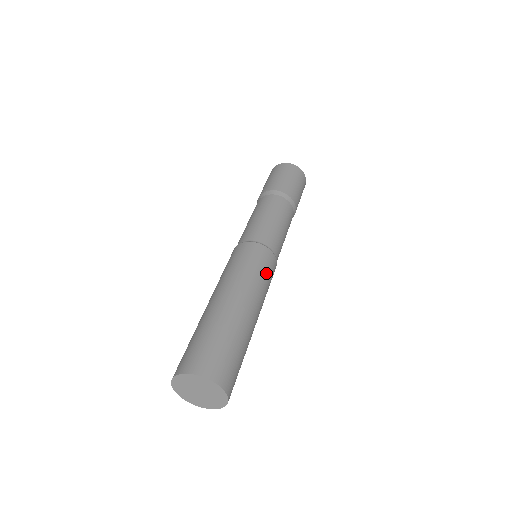
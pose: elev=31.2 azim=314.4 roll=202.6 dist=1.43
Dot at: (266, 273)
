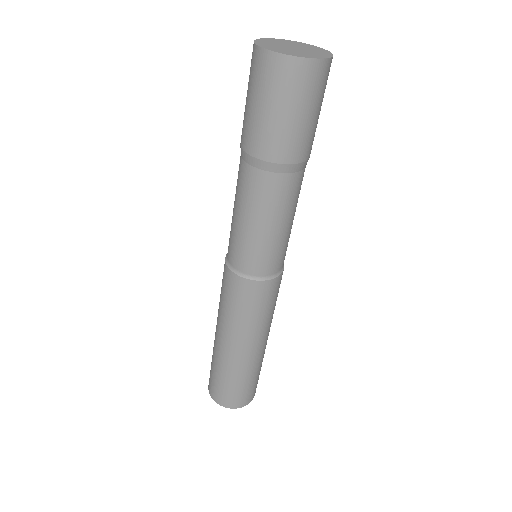
Dot at: occluded
